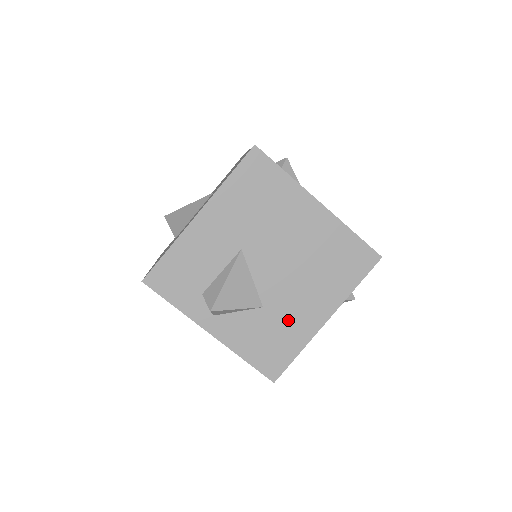
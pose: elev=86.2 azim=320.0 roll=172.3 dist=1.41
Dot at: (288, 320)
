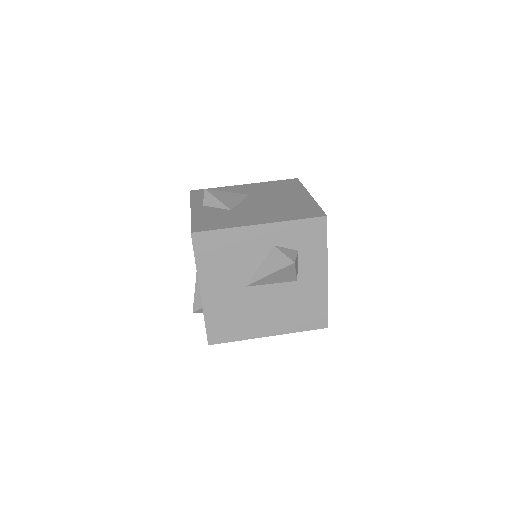
Dot at: (237, 217)
